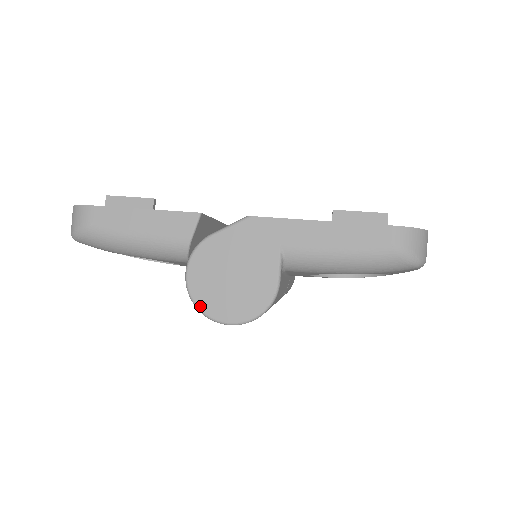
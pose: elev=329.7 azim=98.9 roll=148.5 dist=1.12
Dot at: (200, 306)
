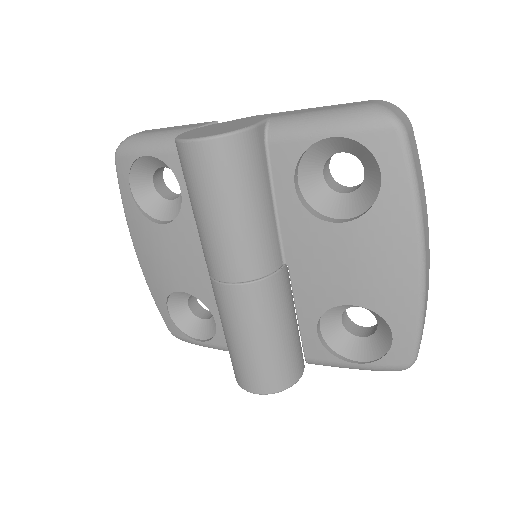
Dot at: (179, 138)
